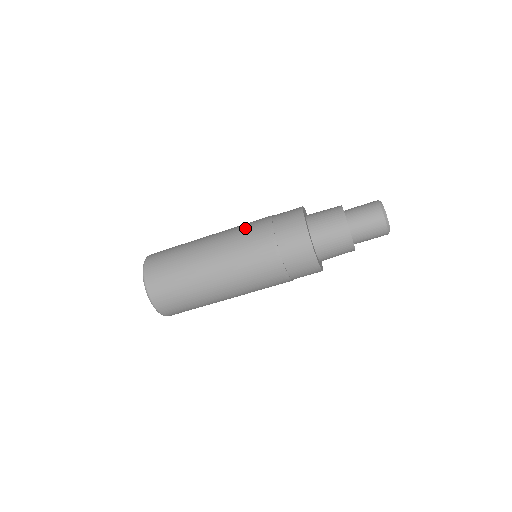
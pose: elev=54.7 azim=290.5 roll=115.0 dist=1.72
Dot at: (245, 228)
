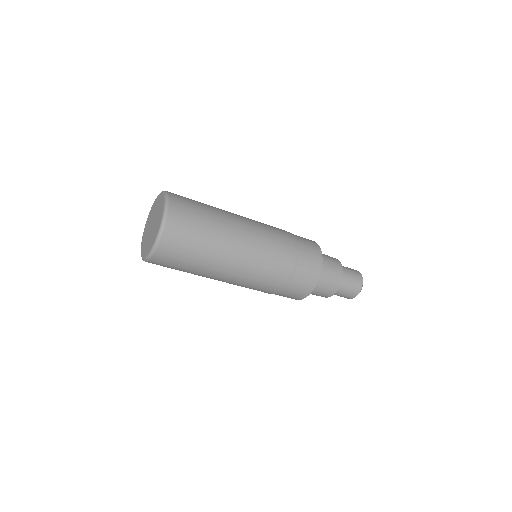
Dot at: (267, 274)
